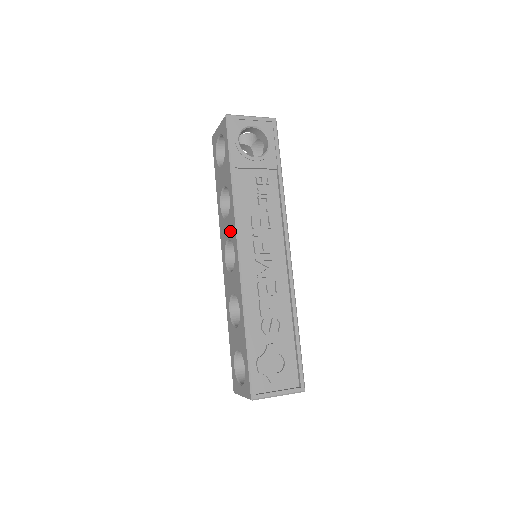
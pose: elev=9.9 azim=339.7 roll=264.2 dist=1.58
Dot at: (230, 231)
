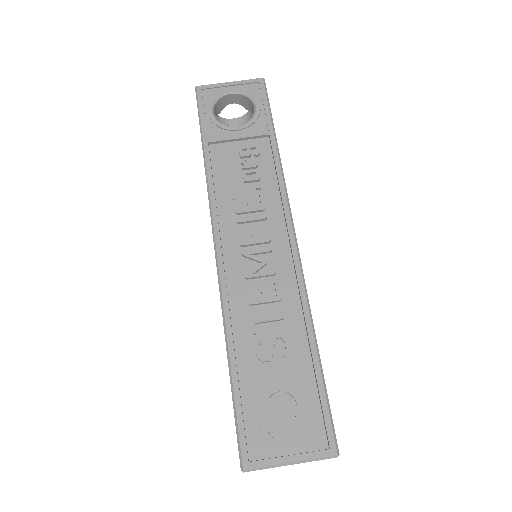
Dot at: occluded
